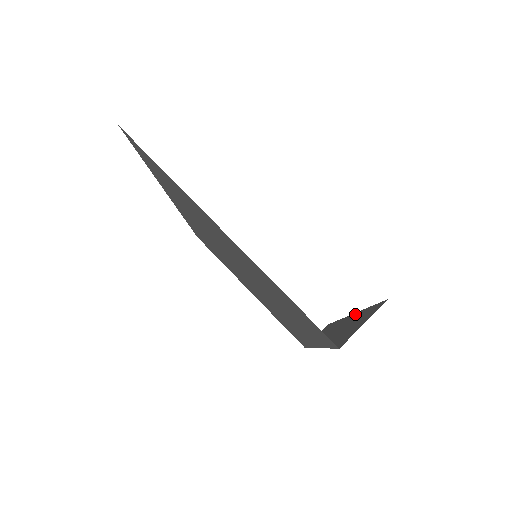
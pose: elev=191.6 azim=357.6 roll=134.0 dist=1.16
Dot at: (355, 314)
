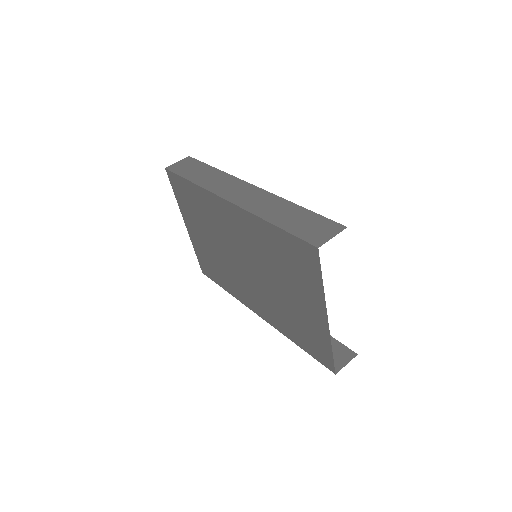
Dot at: occluded
